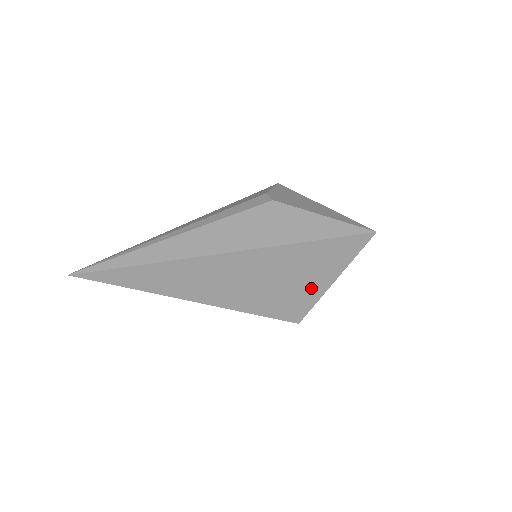
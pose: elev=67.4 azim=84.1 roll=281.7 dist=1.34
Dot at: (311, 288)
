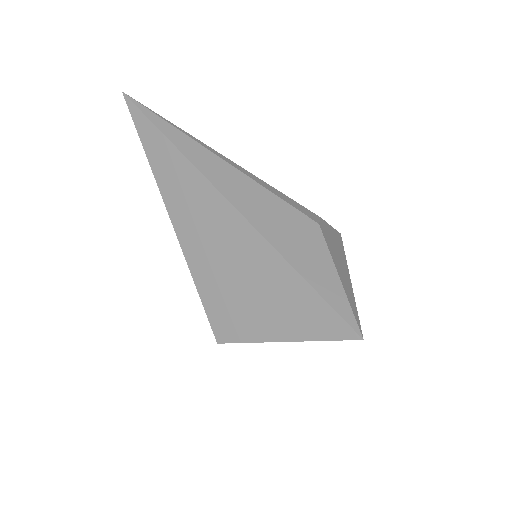
Dot at: (260, 323)
